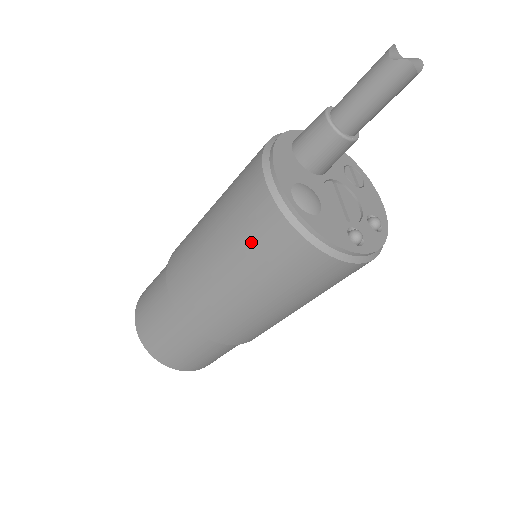
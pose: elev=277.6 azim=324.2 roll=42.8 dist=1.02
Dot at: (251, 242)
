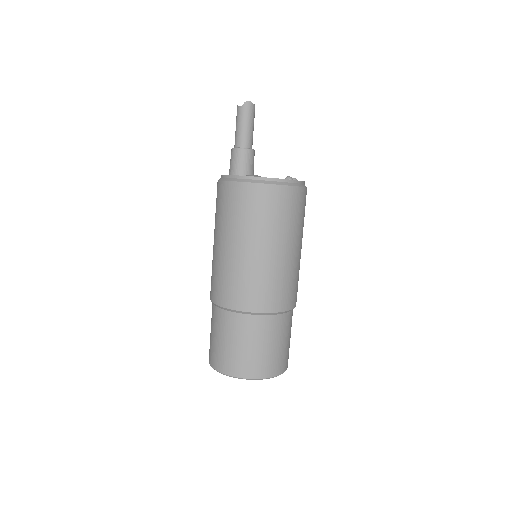
Dot at: (246, 213)
